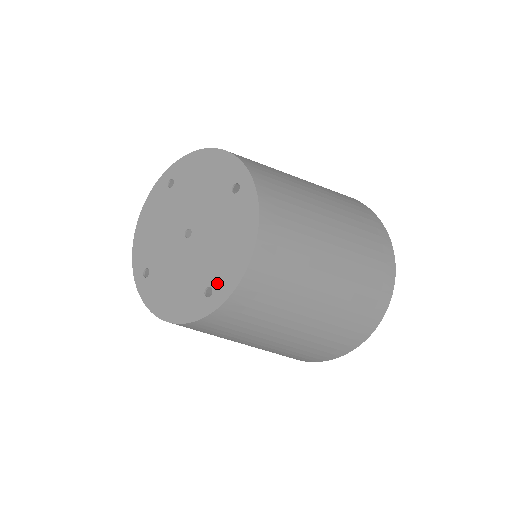
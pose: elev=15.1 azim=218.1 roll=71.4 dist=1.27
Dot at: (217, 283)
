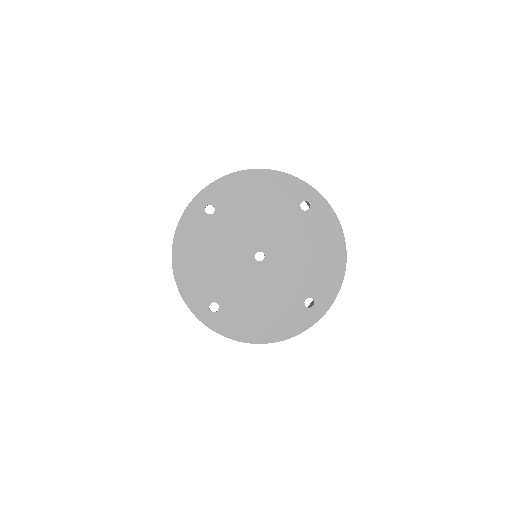
Dot at: (317, 292)
